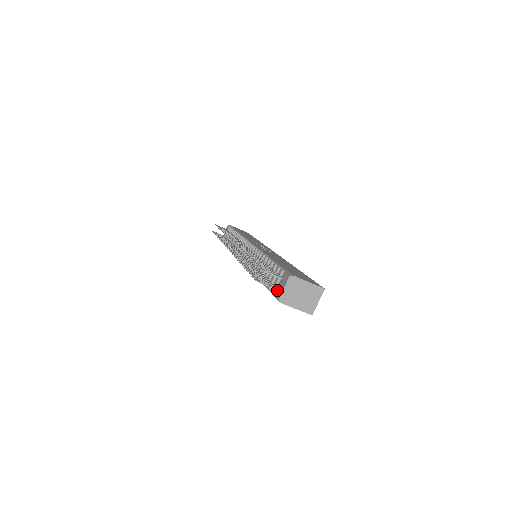
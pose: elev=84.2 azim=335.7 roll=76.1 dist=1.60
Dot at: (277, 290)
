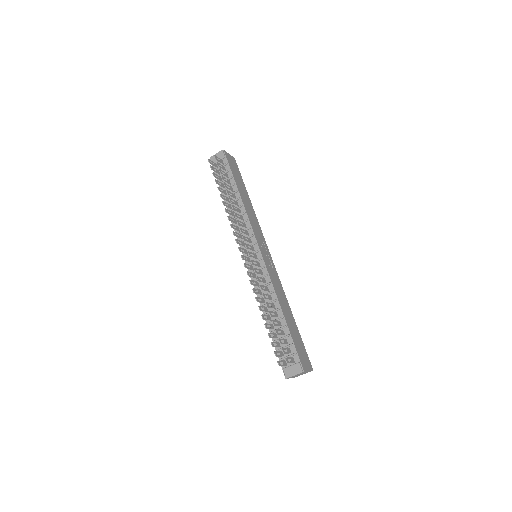
Dot at: (287, 368)
